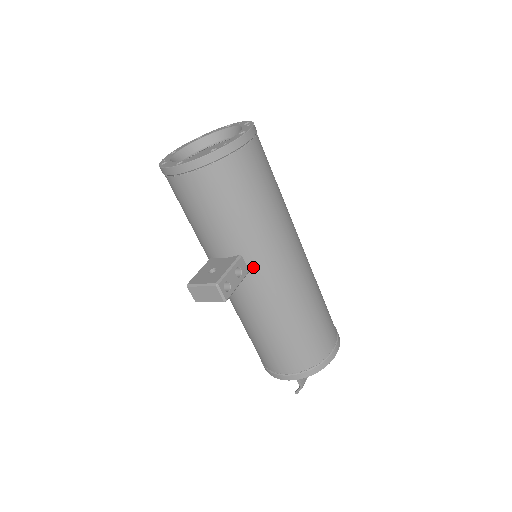
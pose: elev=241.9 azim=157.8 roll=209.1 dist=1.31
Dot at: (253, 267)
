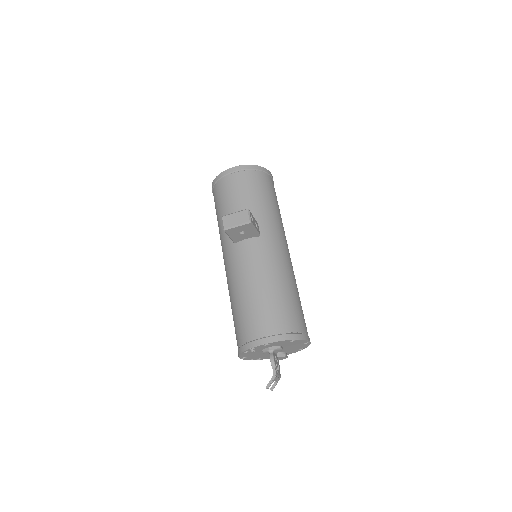
Dot at: (263, 233)
